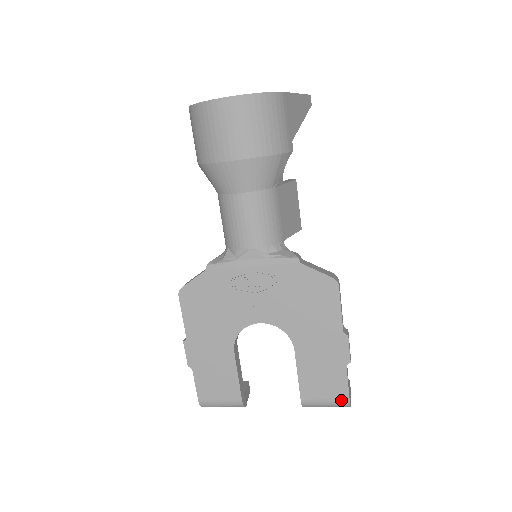
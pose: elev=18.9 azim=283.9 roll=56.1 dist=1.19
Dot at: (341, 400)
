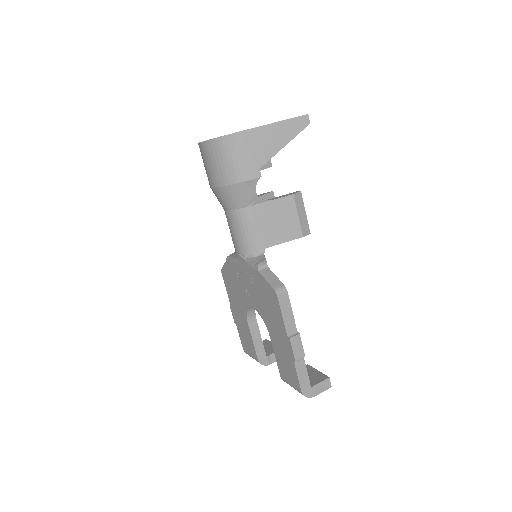
Dot at: (298, 389)
